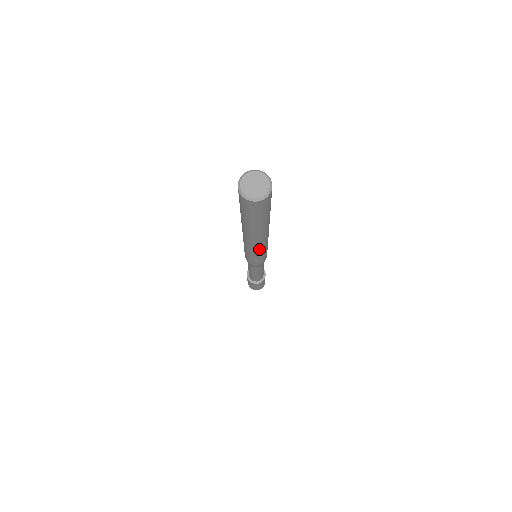
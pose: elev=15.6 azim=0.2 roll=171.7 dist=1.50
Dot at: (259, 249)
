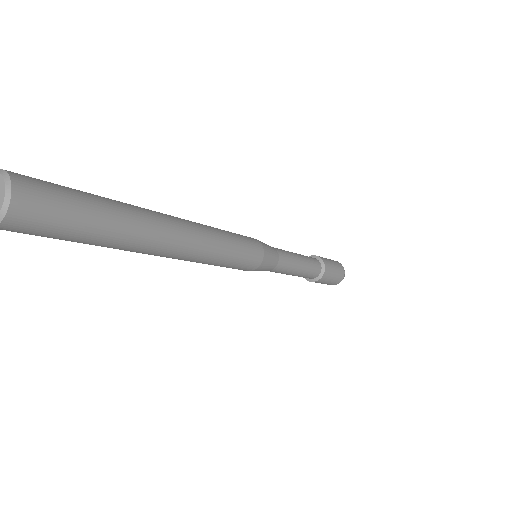
Dot at: (198, 261)
